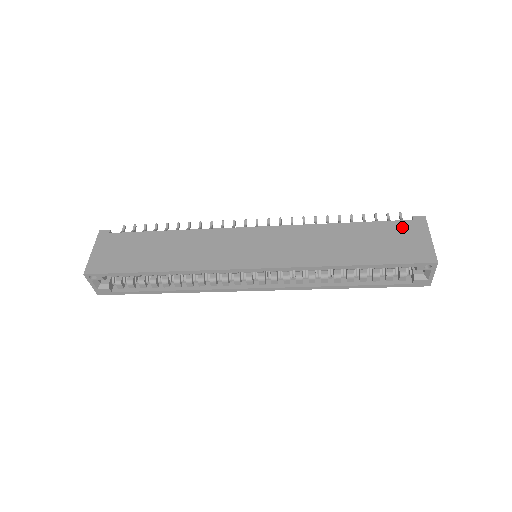
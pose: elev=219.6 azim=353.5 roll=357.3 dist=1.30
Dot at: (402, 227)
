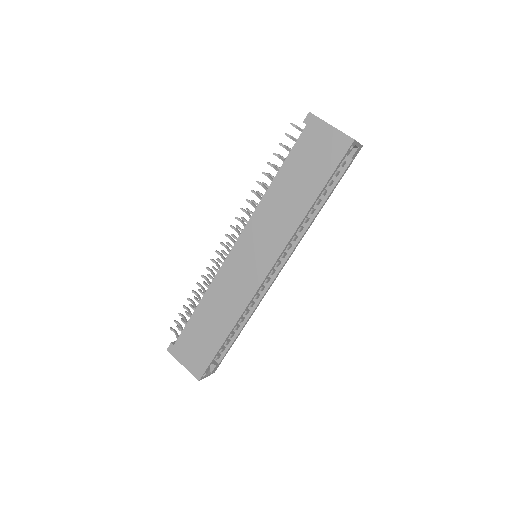
Dot at: (307, 139)
